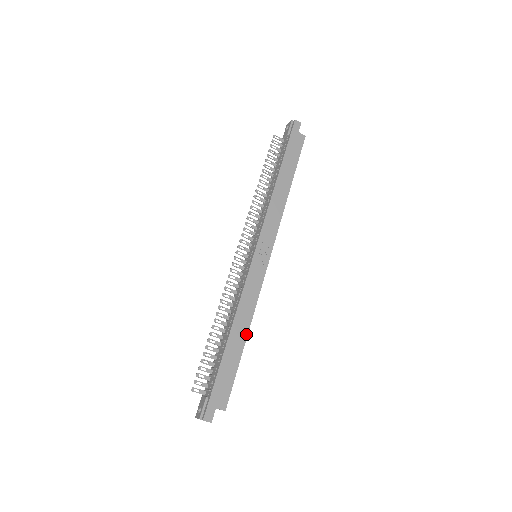
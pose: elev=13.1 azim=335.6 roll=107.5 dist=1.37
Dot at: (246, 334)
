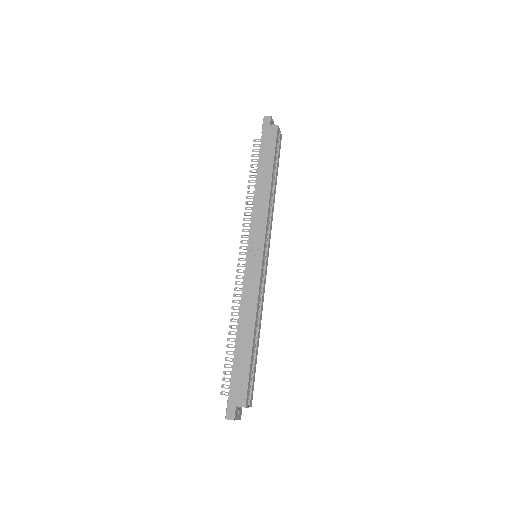
Dot at: (252, 331)
